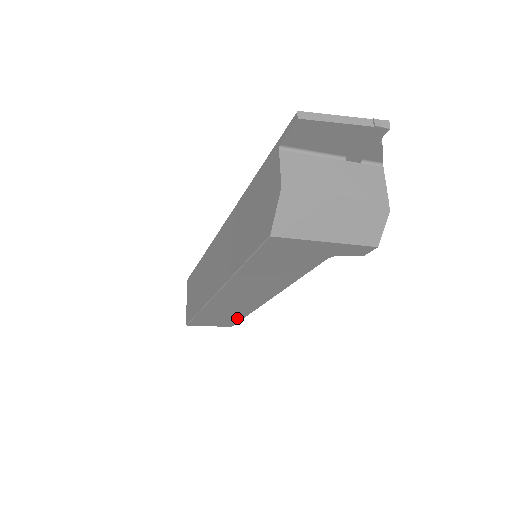
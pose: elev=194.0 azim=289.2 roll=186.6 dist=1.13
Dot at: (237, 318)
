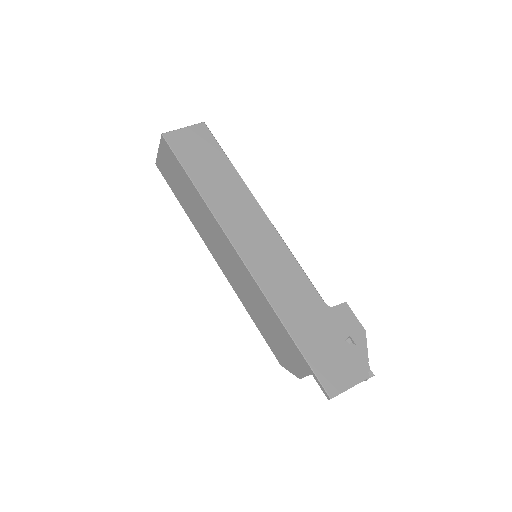
Dot at: occluded
